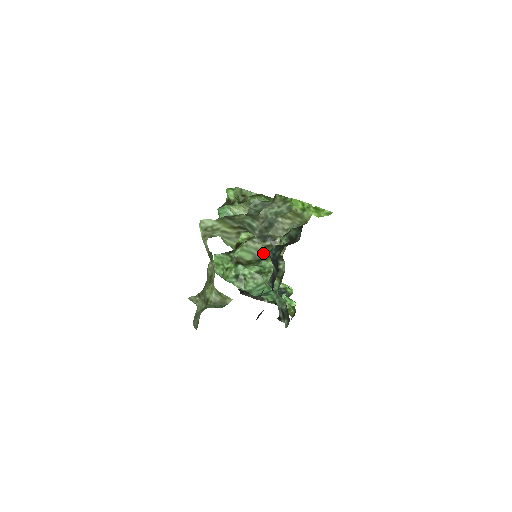
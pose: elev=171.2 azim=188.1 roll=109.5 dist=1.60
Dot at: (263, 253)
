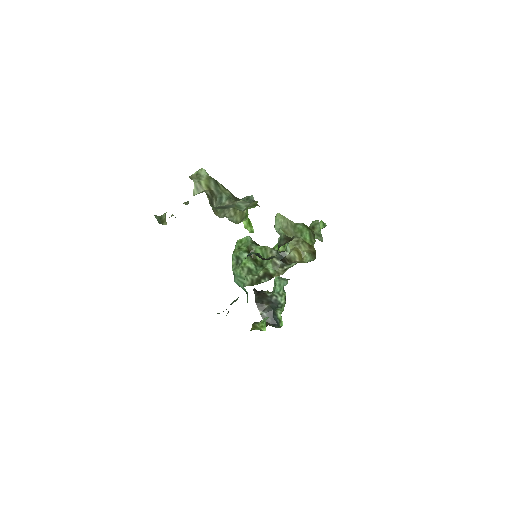
Dot at: (268, 264)
